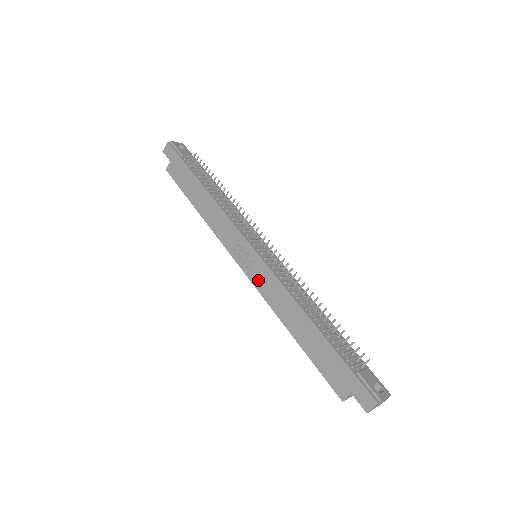
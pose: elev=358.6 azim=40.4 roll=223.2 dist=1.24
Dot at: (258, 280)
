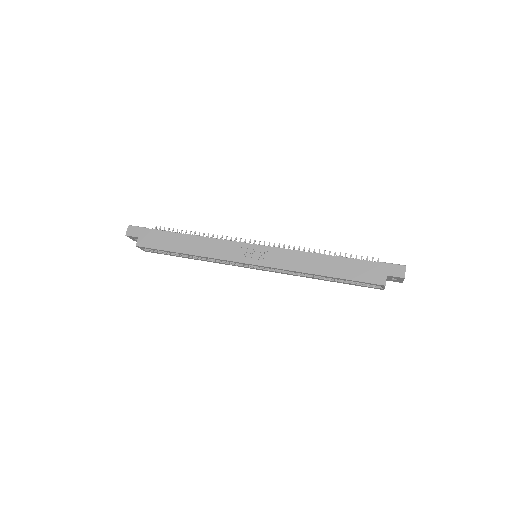
Dot at: (273, 261)
